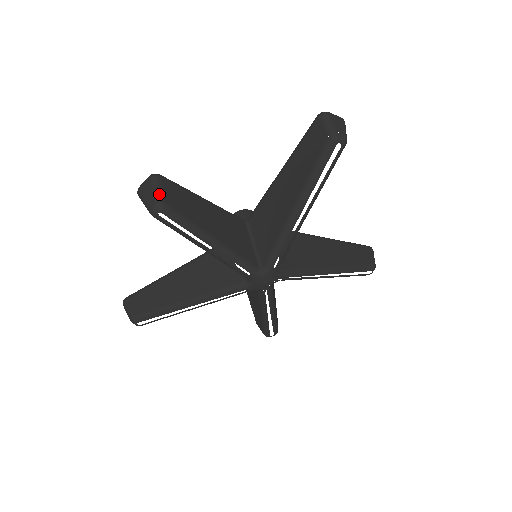
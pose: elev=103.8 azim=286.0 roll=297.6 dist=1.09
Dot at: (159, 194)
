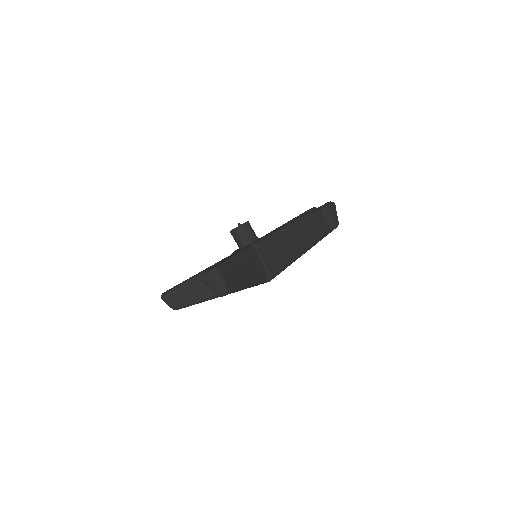
Dot at: (224, 285)
